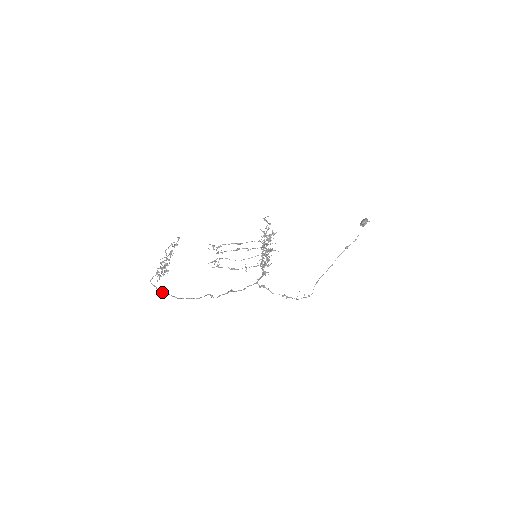
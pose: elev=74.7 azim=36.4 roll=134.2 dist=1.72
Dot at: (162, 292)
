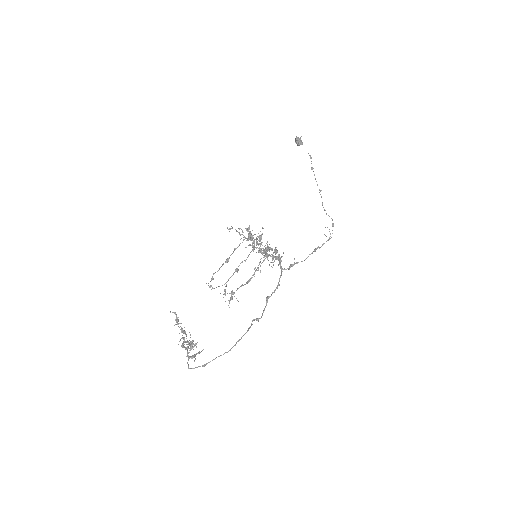
Dot at: occluded
